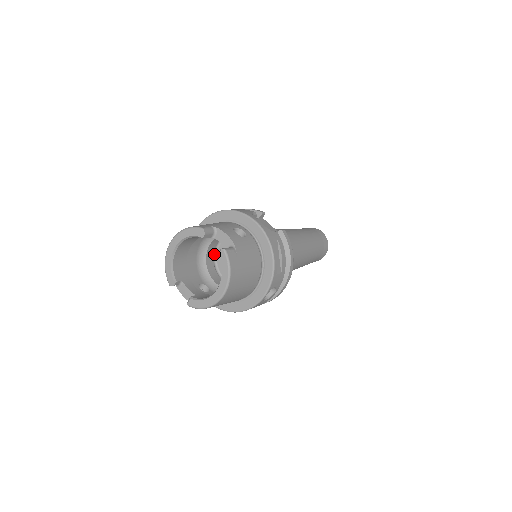
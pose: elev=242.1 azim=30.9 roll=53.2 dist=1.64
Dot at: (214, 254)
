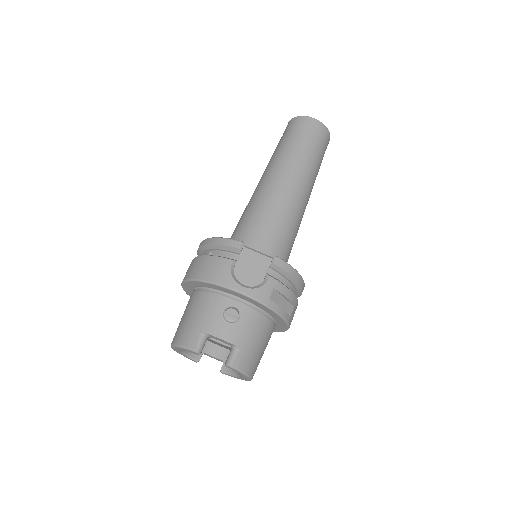
Dot at: occluded
